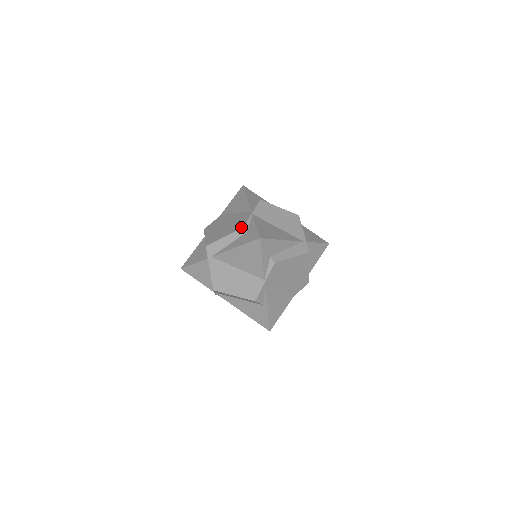
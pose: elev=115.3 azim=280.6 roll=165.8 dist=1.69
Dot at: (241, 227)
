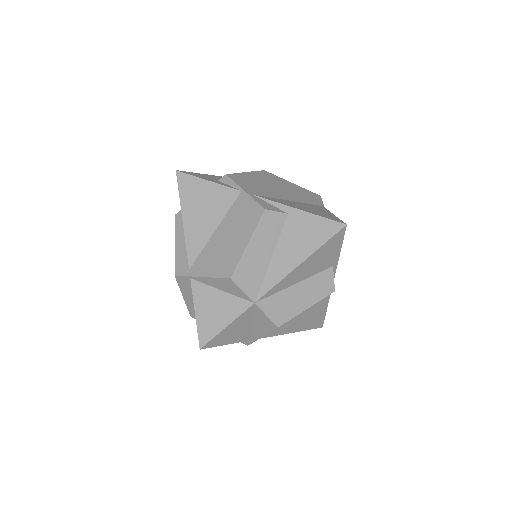
Dot at: (175, 218)
